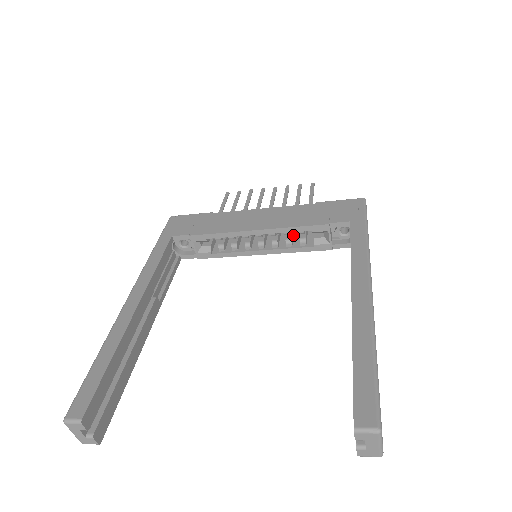
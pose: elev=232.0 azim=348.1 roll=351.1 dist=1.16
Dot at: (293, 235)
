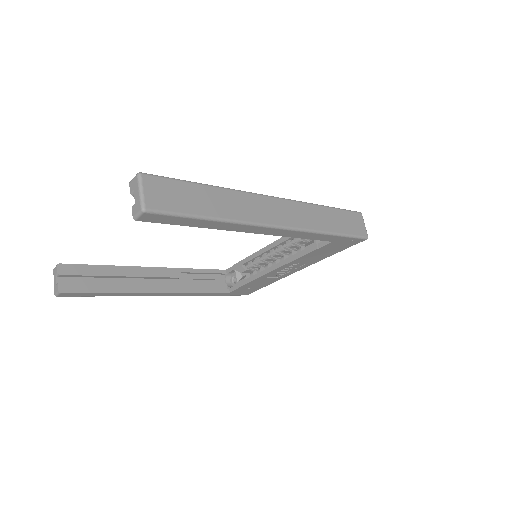
Dot at: occluded
